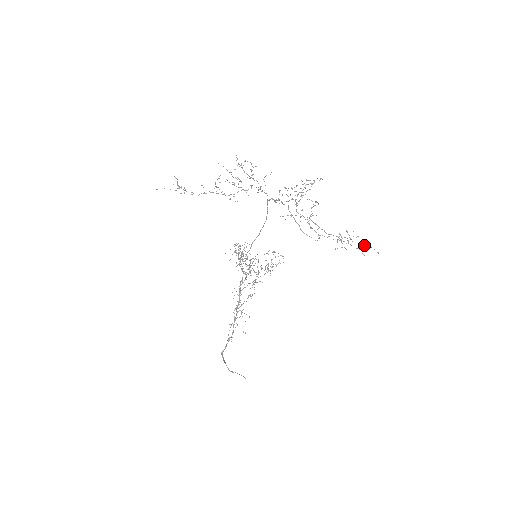
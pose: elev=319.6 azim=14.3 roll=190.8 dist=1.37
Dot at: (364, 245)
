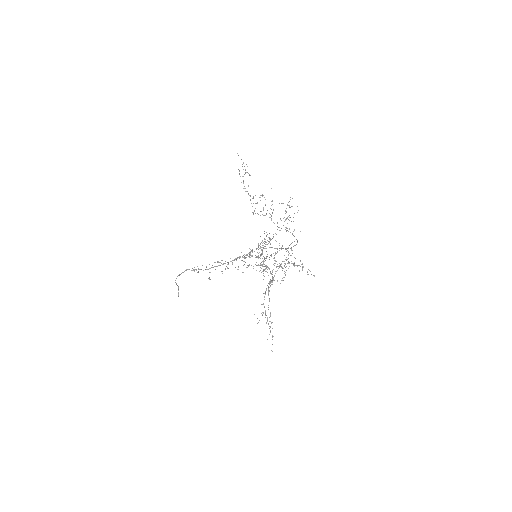
Dot at: (272, 336)
